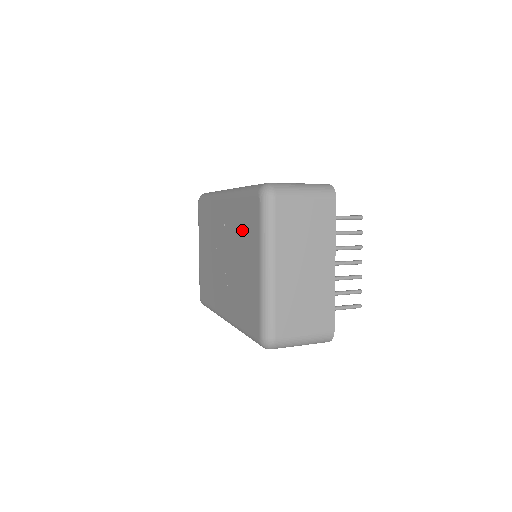
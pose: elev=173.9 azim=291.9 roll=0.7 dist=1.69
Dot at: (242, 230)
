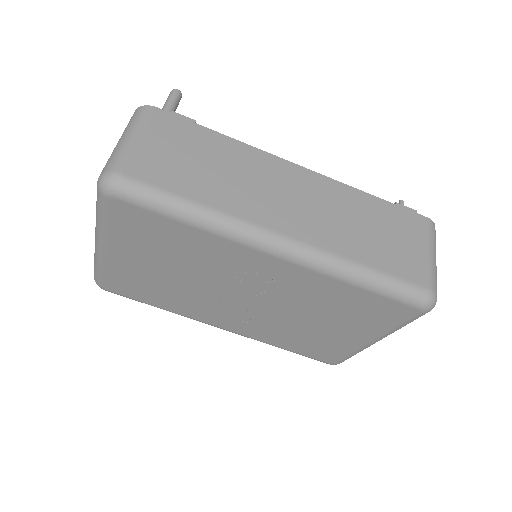
Dot at: (341, 309)
